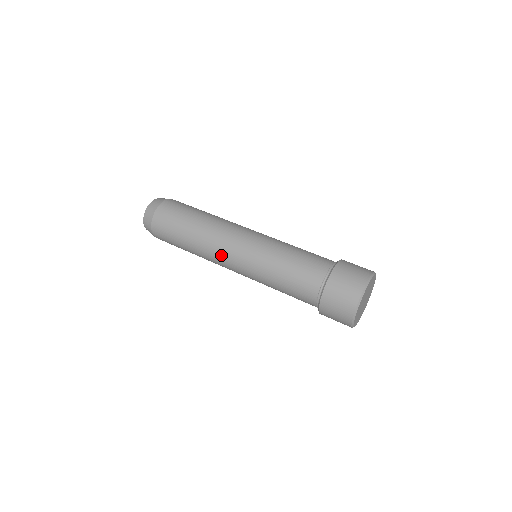
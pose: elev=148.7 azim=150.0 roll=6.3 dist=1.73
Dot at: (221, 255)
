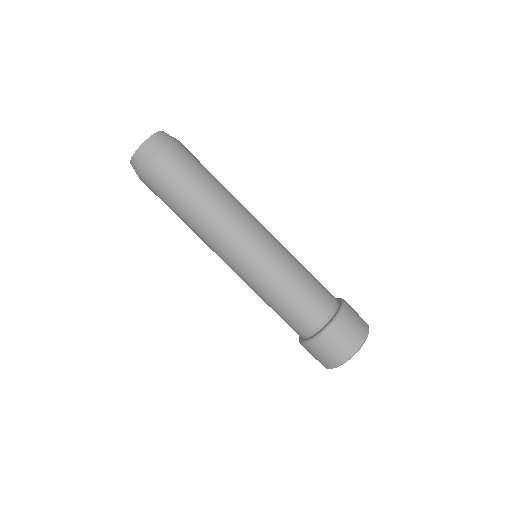
Dot at: (236, 233)
